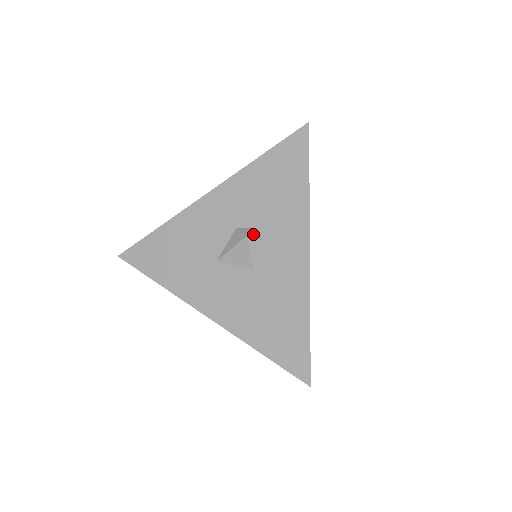
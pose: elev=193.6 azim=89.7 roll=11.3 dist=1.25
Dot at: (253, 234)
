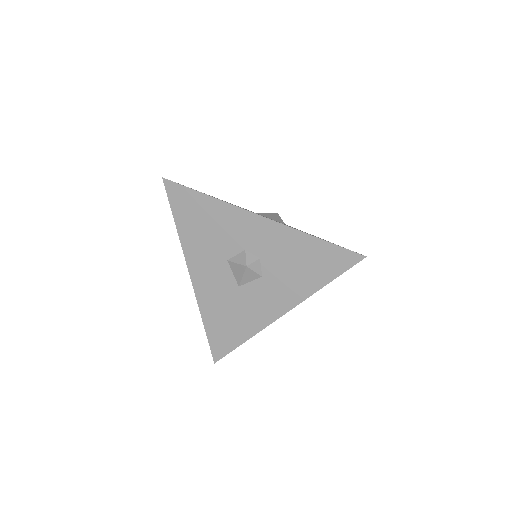
Dot at: occluded
